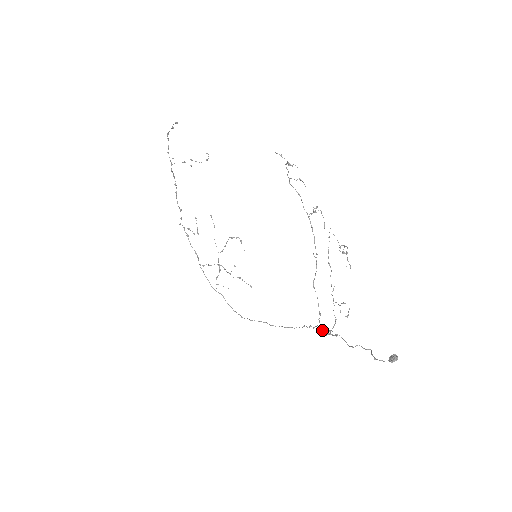
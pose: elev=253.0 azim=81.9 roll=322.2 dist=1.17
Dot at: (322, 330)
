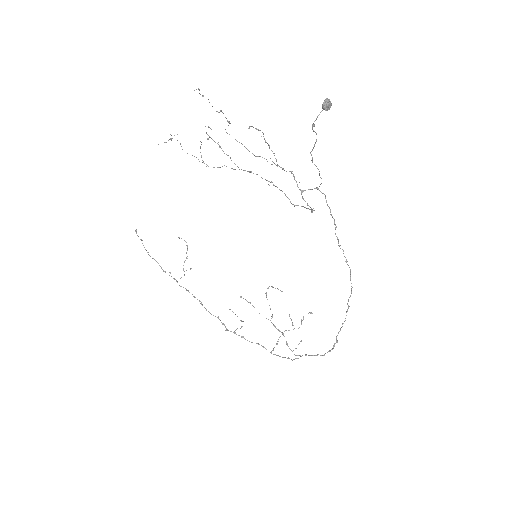
Dot at: (312, 209)
